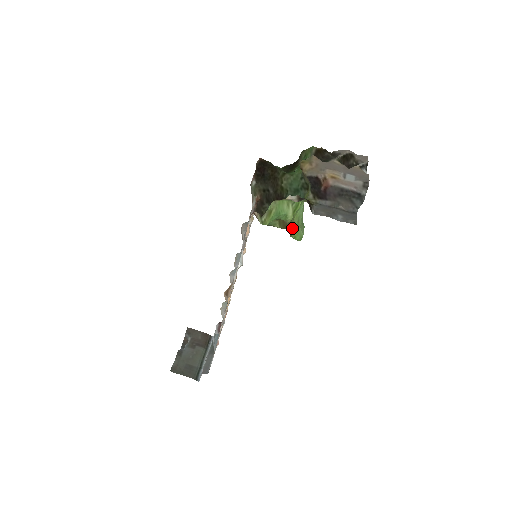
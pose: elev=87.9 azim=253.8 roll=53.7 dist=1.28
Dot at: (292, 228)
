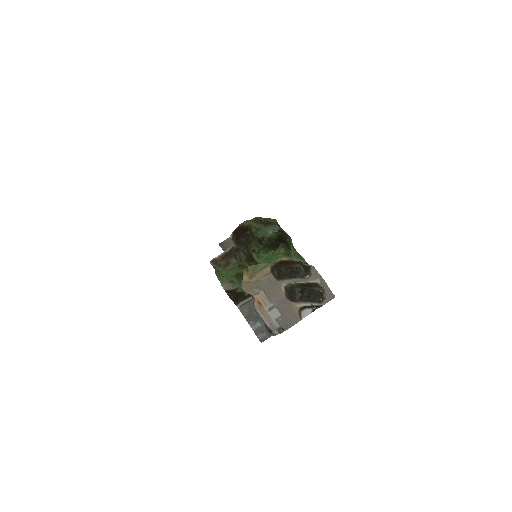
Dot at: occluded
